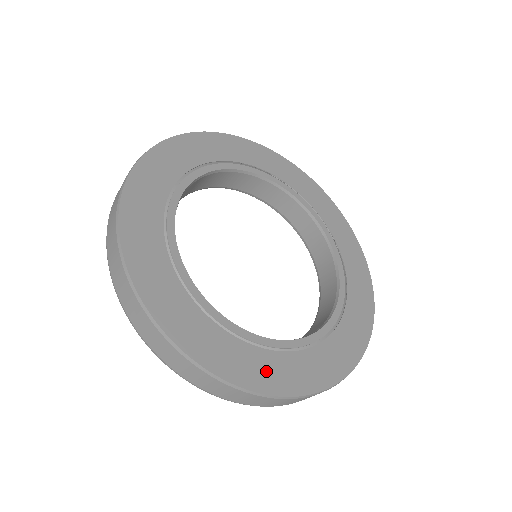
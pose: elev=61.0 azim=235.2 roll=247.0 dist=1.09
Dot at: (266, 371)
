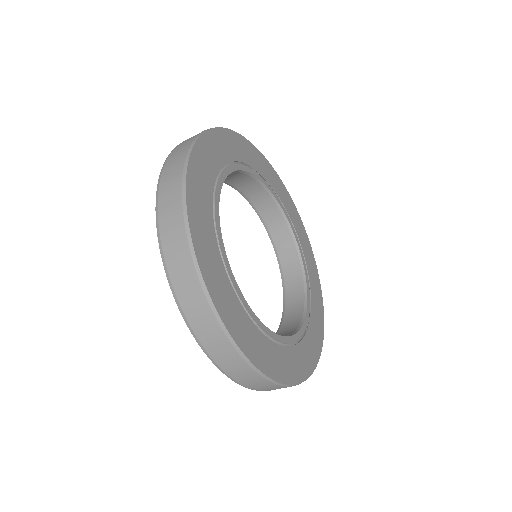
Dot at: (287, 365)
